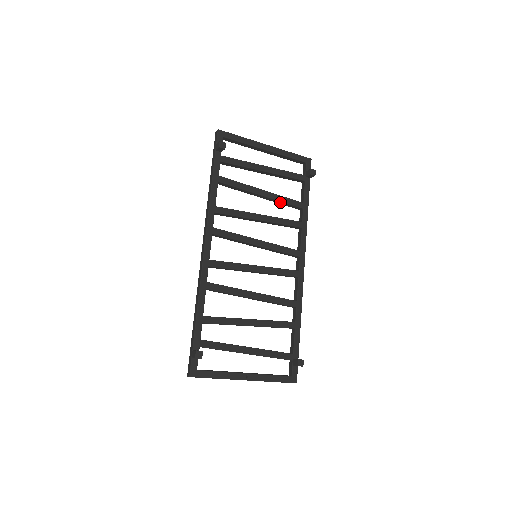
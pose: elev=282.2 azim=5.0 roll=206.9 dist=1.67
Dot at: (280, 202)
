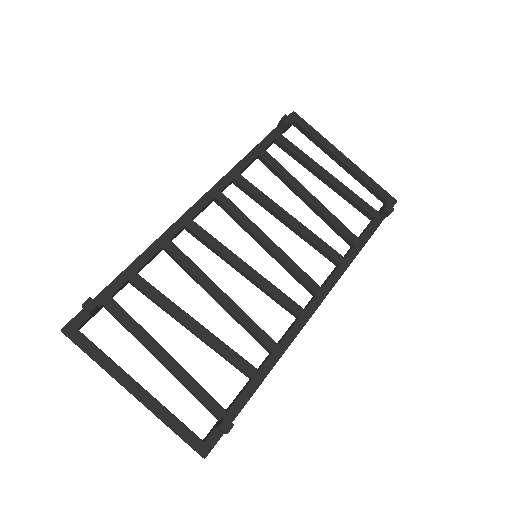
Dot at: (327, 220)
